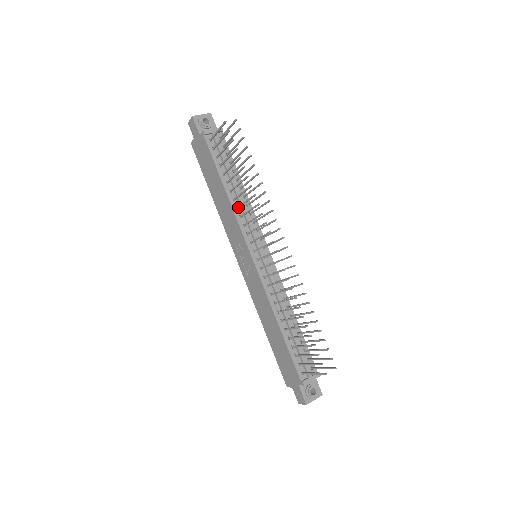
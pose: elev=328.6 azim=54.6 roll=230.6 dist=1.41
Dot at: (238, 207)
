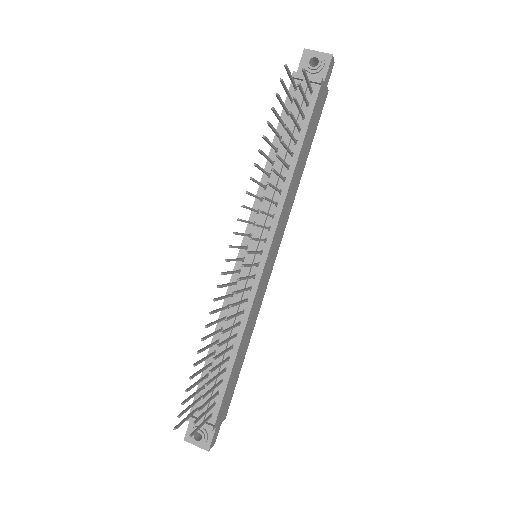
Dot at: (263, 186)
